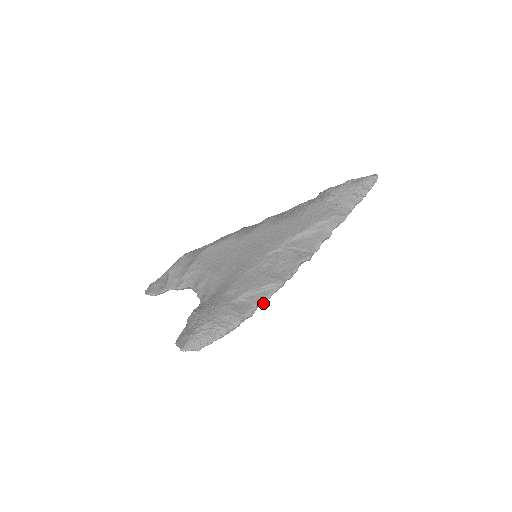
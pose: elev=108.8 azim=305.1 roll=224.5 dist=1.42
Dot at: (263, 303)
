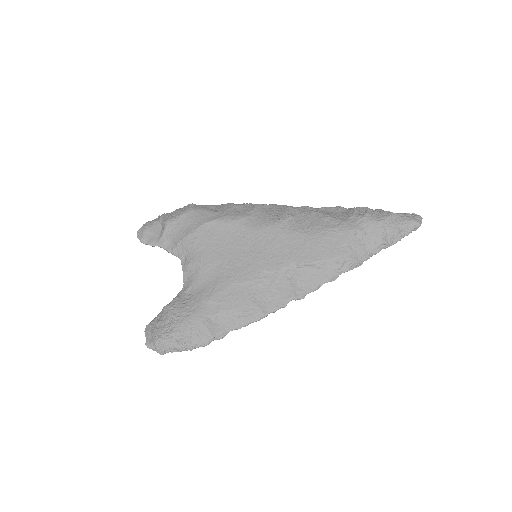
Dot at: (238, 328)
